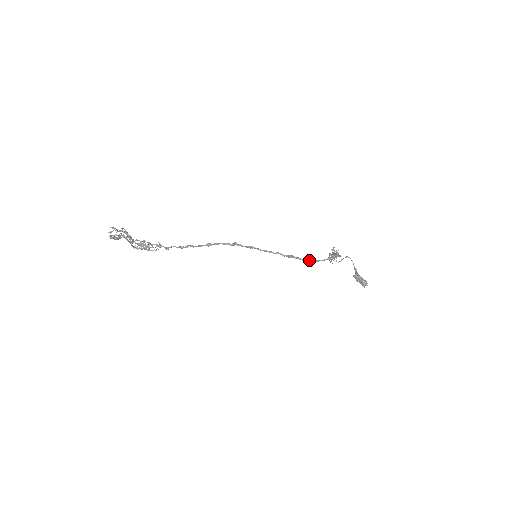
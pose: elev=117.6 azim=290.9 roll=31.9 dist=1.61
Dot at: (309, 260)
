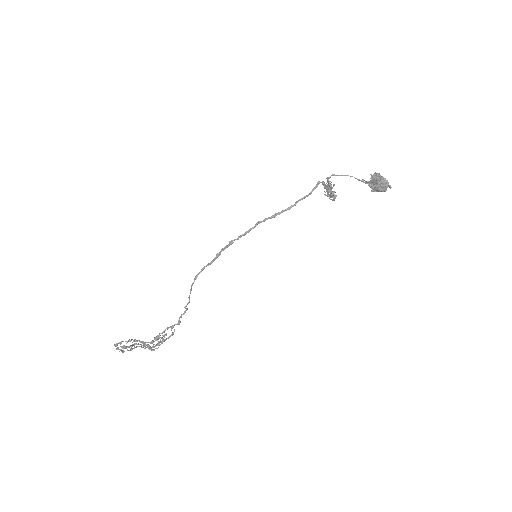
Dot at: (294, 204)
